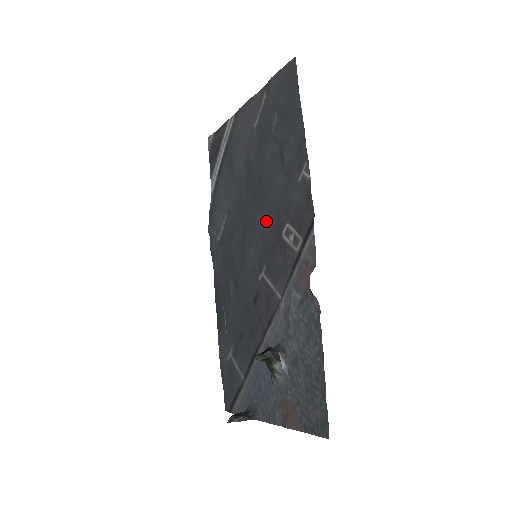
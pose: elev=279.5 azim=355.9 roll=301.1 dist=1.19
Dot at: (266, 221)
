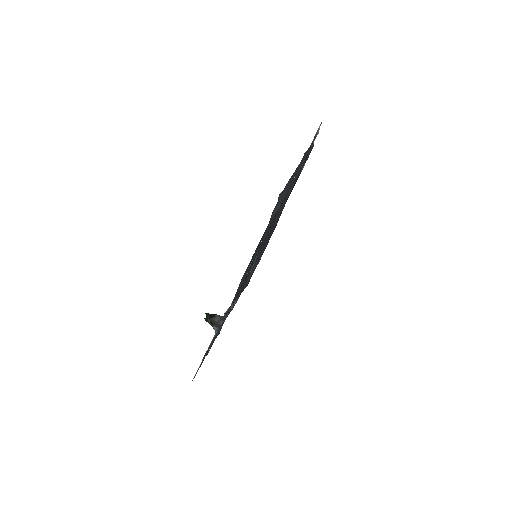
Dot at: occluded
